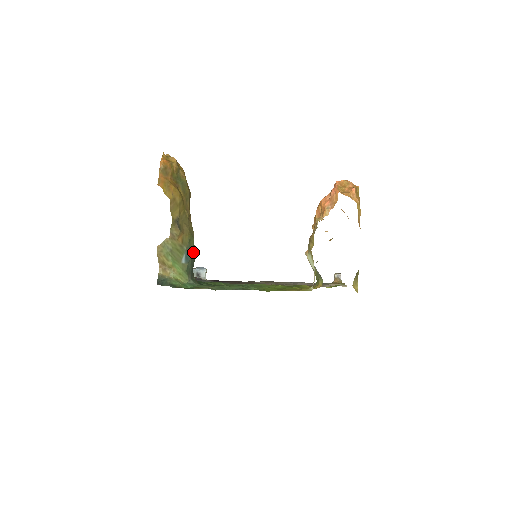
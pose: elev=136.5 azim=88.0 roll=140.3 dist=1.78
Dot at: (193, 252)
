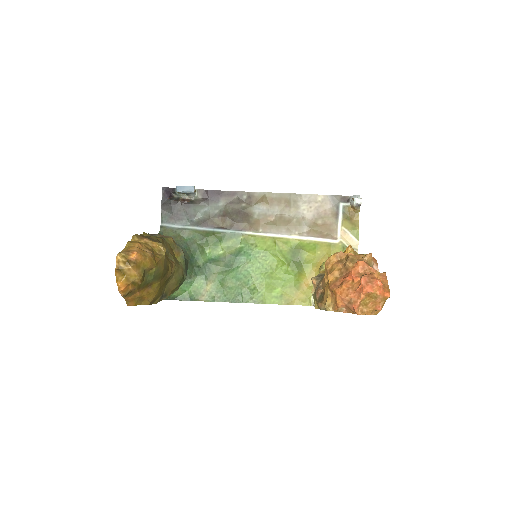
Dot at: (184, 279)
